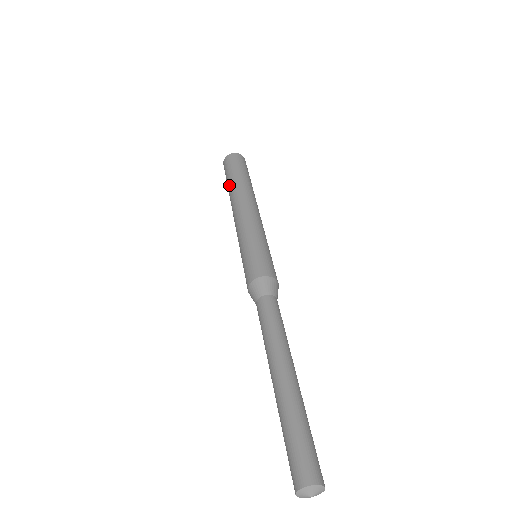
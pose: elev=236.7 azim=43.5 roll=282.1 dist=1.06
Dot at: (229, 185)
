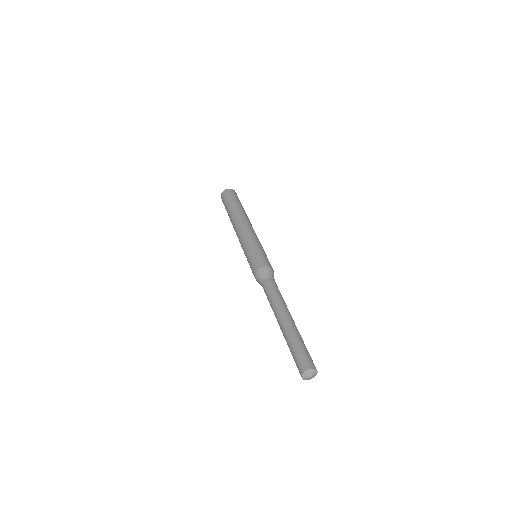
Dot at: (228, 215)
